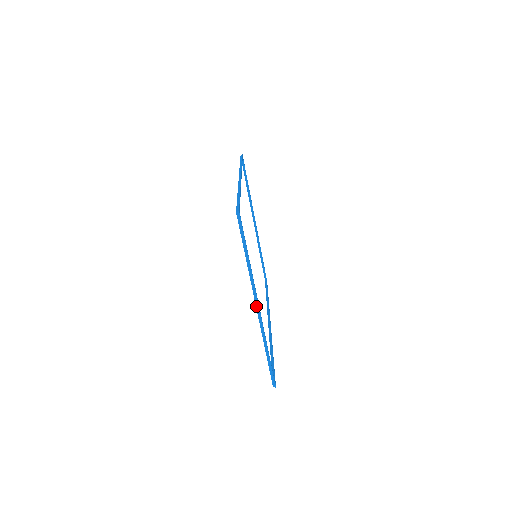
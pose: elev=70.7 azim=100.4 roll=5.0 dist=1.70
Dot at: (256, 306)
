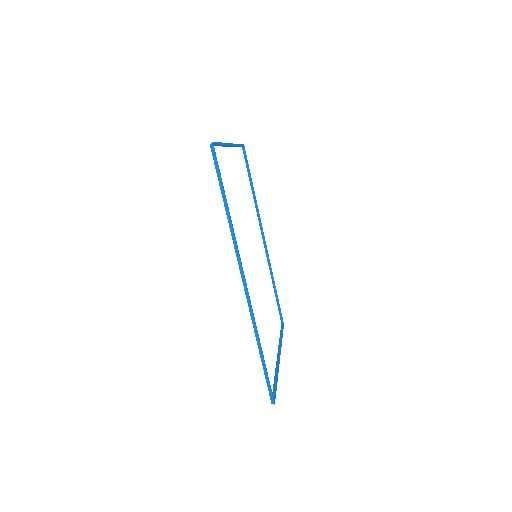
Dot at: (277, 357)
